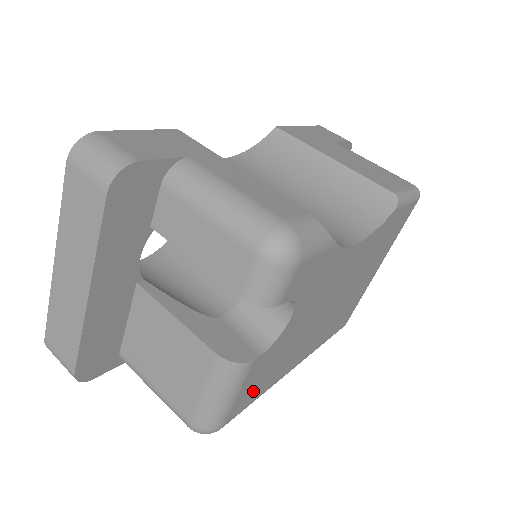
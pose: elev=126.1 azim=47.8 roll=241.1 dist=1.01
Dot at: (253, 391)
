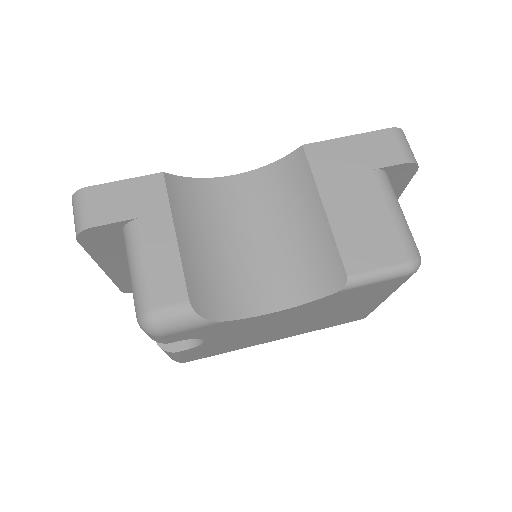
Dot at: (207, 354)
